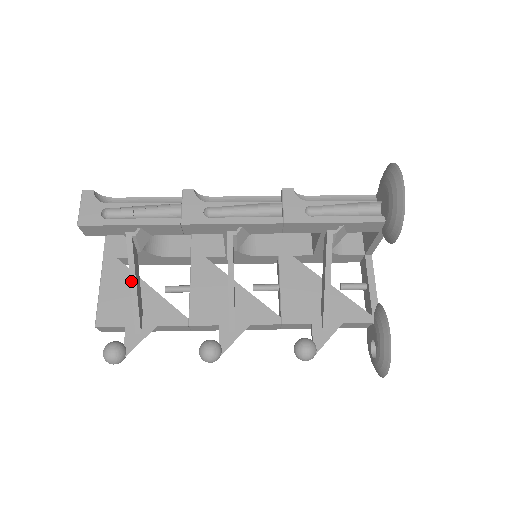
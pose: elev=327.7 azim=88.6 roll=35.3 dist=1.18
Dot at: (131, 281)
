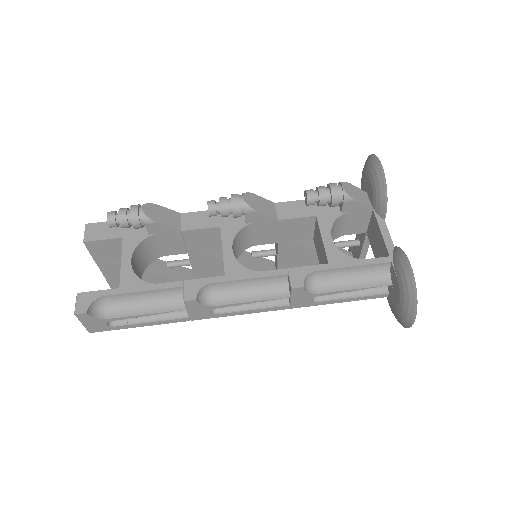
Dot at: occluded
